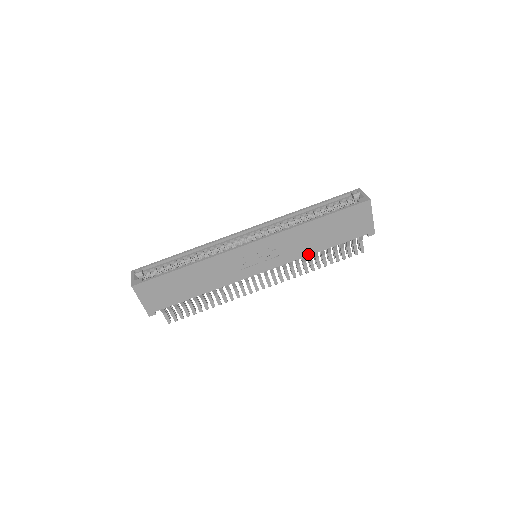
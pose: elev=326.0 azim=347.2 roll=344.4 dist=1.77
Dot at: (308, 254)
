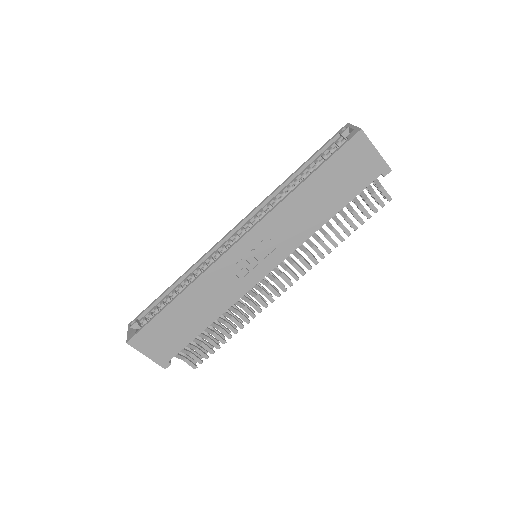
Dot at: (315, 229)
